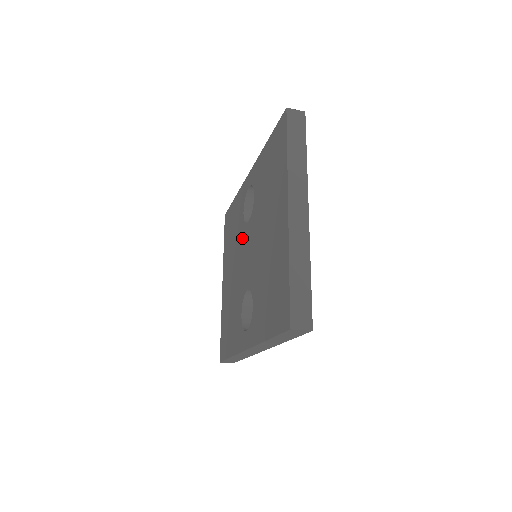
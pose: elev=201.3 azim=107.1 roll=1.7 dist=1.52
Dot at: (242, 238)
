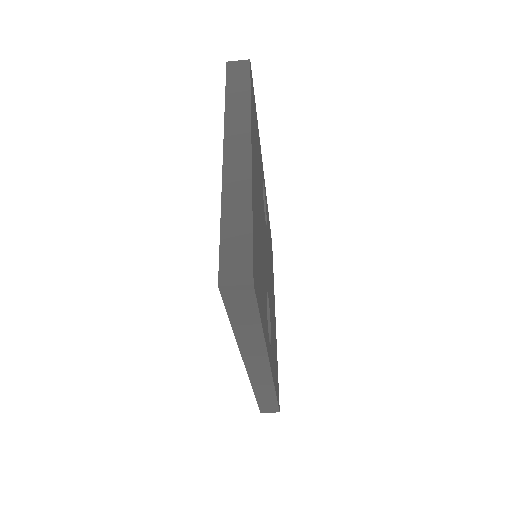
Dot at: occluded
